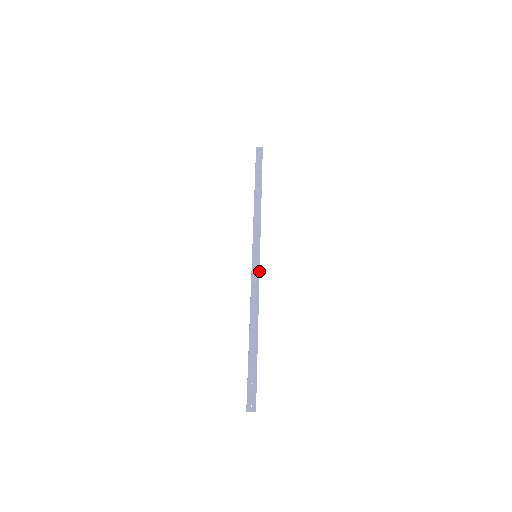
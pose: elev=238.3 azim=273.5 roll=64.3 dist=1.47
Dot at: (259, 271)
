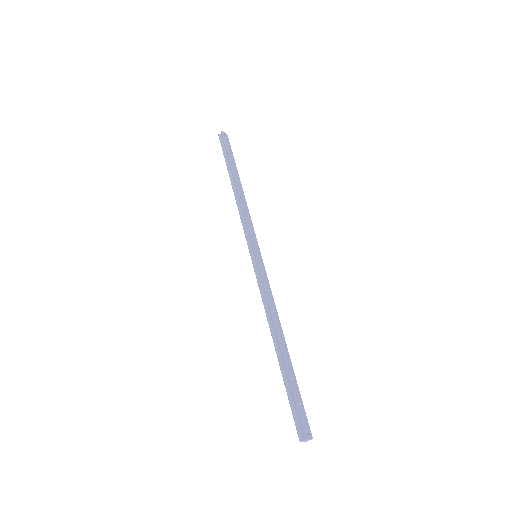
Dot at: occluded
